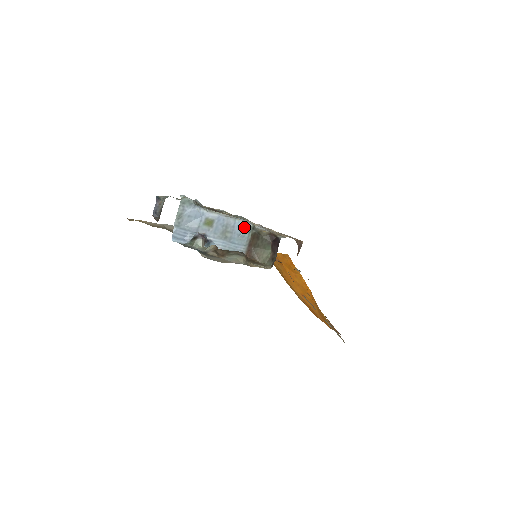
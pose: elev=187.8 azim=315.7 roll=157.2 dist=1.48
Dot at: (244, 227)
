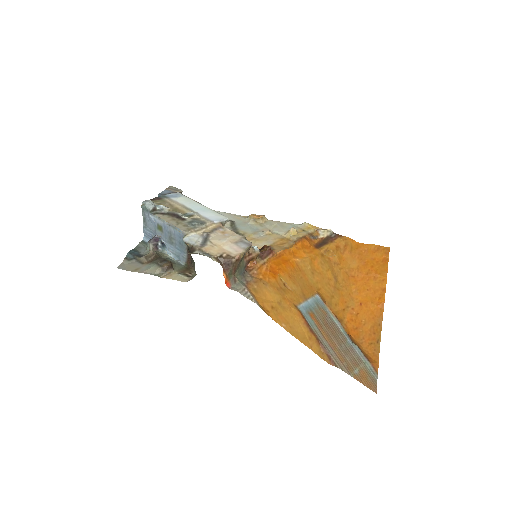
Dot at: (181, 236)
